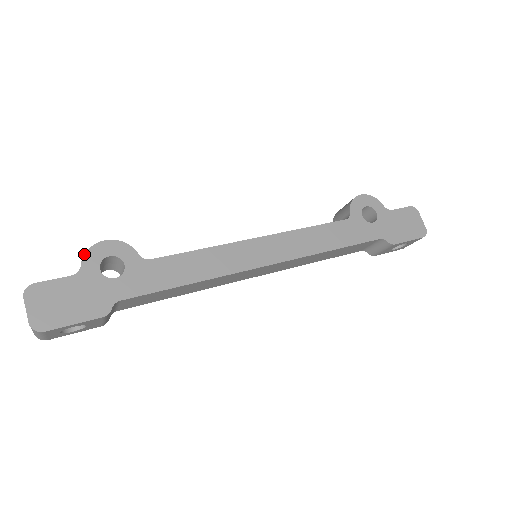
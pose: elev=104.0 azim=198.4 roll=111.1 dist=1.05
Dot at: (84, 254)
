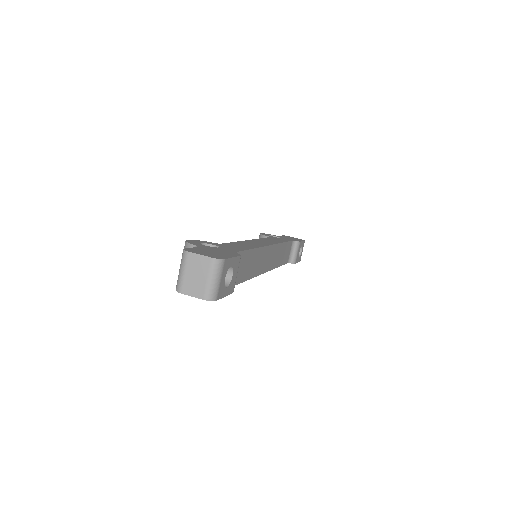
Dot at: (187, 242)
